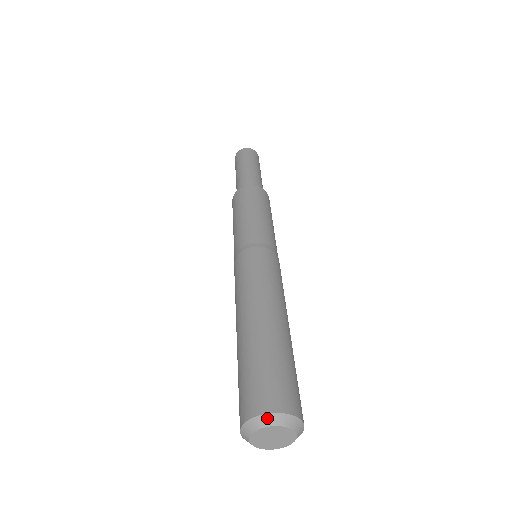
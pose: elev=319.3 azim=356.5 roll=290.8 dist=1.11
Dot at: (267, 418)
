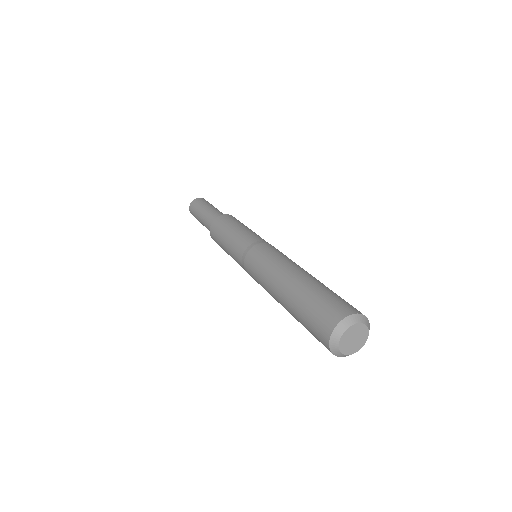
Dot at: (335, 334)
